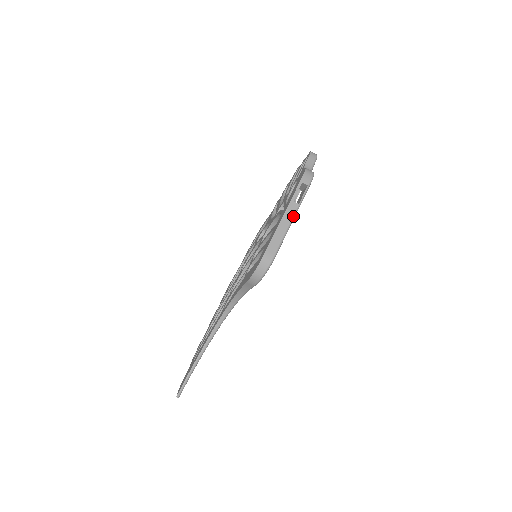
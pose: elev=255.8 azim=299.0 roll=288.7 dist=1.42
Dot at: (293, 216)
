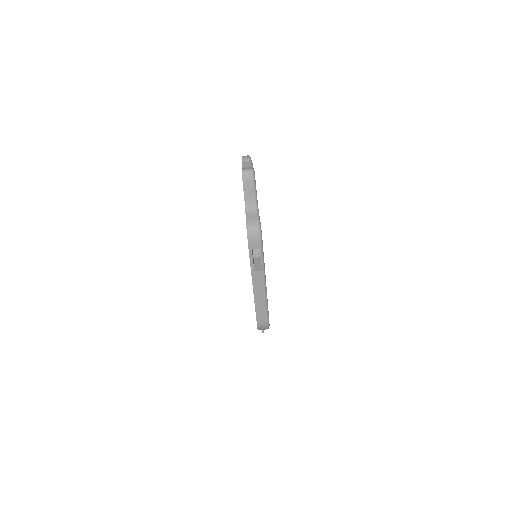
Dot at: (263, 283)
